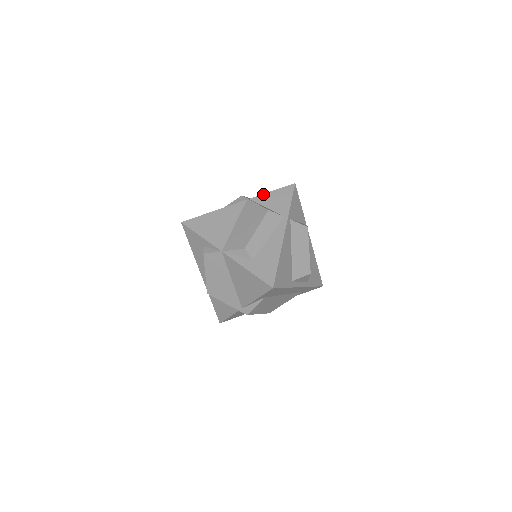
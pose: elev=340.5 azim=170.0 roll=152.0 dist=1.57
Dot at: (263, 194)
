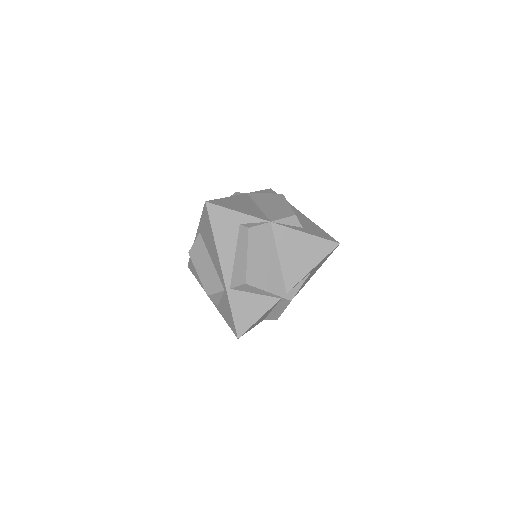
Dot at: (255, 191)
